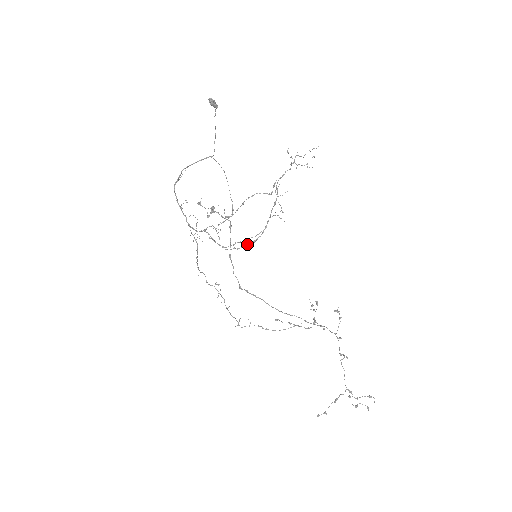
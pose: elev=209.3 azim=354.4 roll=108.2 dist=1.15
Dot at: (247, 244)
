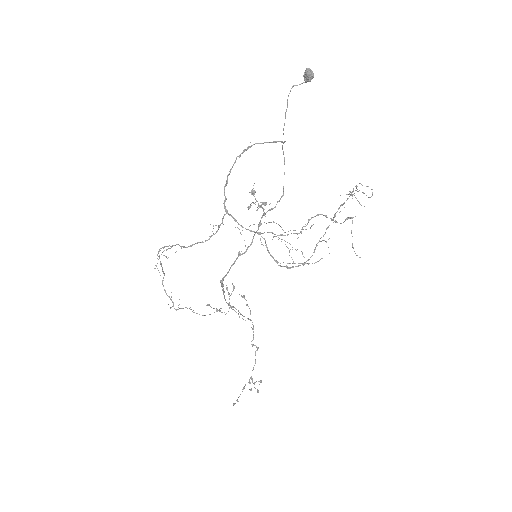
Dot at: (298, 265)
